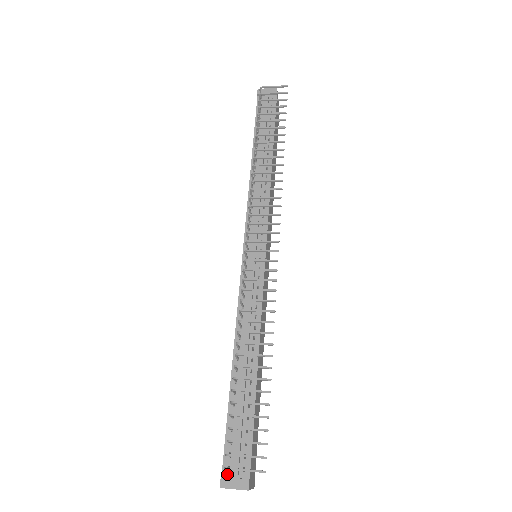
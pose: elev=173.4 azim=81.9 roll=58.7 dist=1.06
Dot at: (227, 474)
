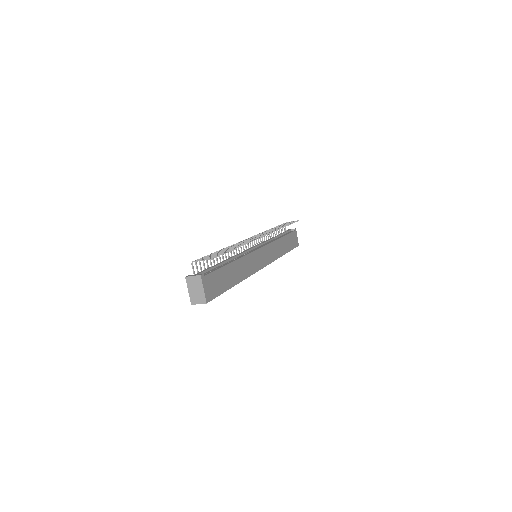
Dot at: occluded
